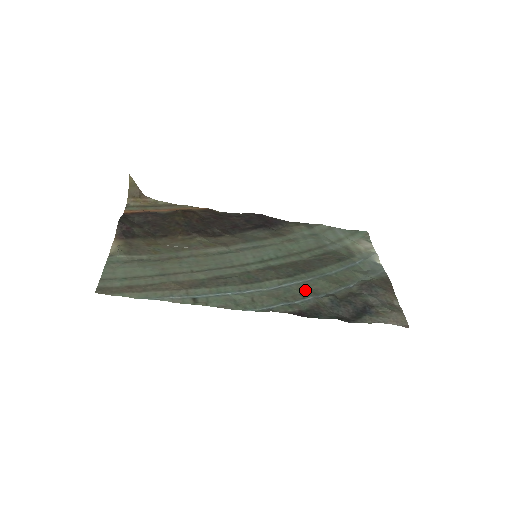
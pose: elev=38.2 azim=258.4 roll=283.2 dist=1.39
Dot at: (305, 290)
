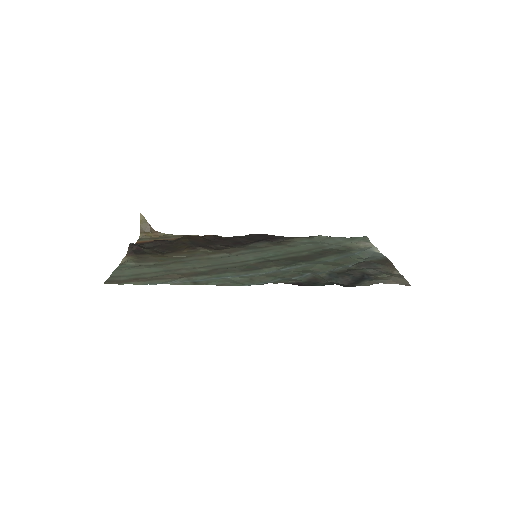
Dot at: (303, 271)
